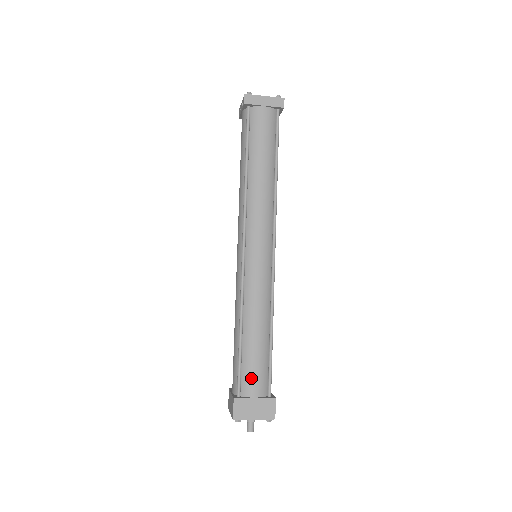
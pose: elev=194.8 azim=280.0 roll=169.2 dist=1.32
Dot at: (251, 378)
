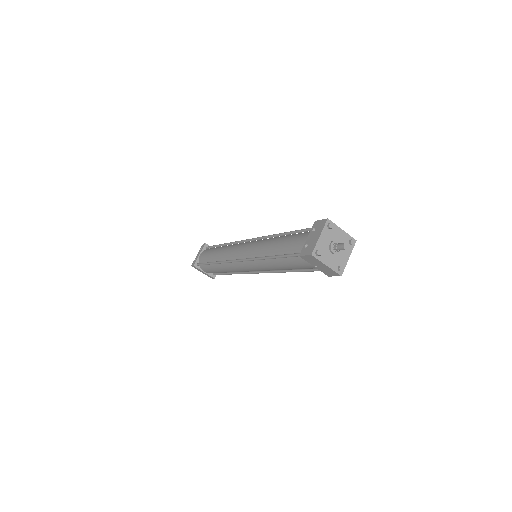
Dot at: occluded
